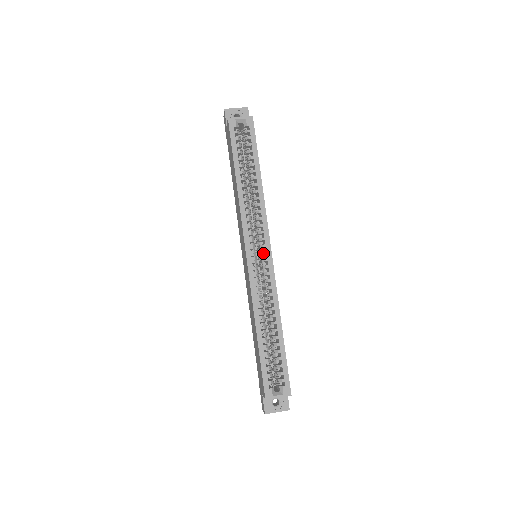
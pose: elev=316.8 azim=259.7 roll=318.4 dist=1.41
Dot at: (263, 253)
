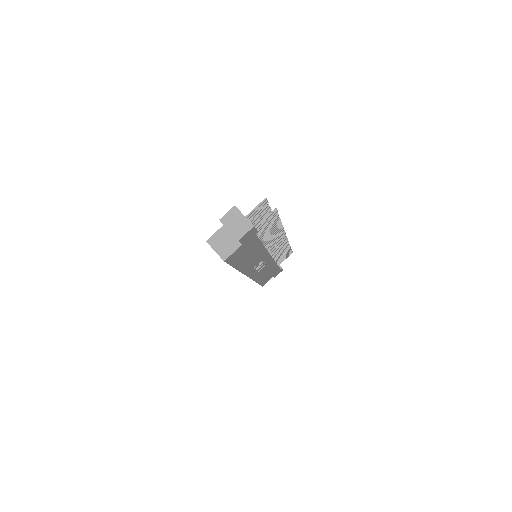
Dot at: occluded
